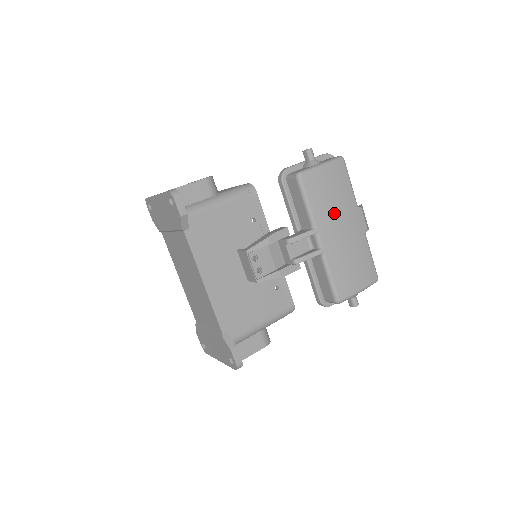
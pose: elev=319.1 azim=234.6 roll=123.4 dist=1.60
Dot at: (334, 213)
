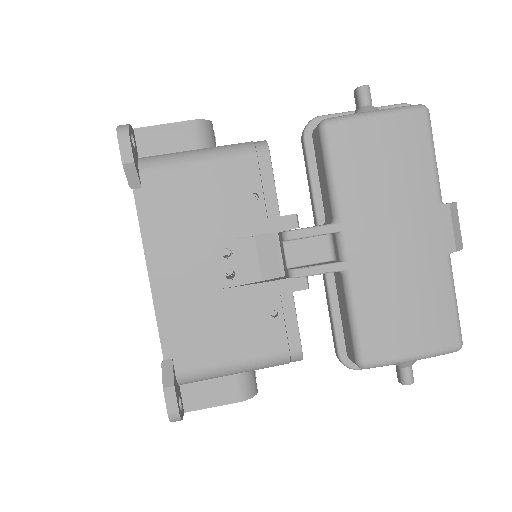
Dot at: (383, 203)
